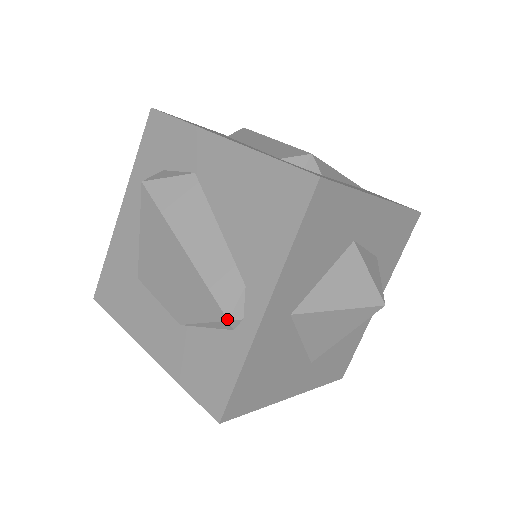
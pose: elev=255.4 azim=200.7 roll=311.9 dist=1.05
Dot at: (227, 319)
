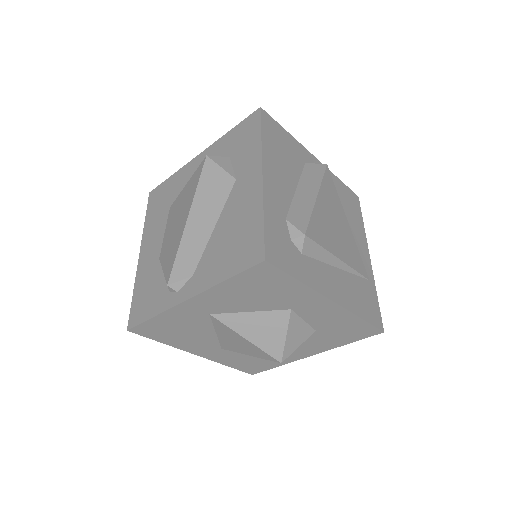
Dot at: (167, 284)
